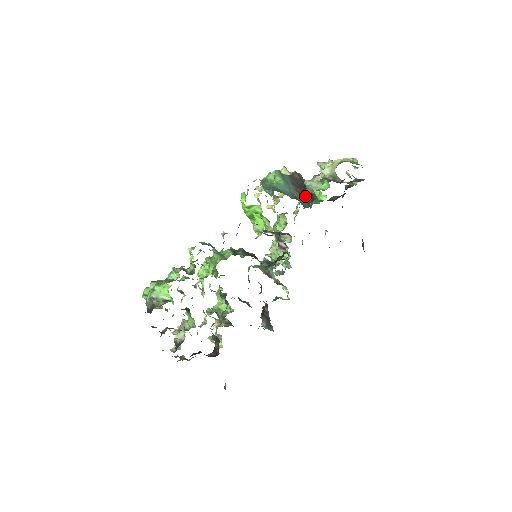
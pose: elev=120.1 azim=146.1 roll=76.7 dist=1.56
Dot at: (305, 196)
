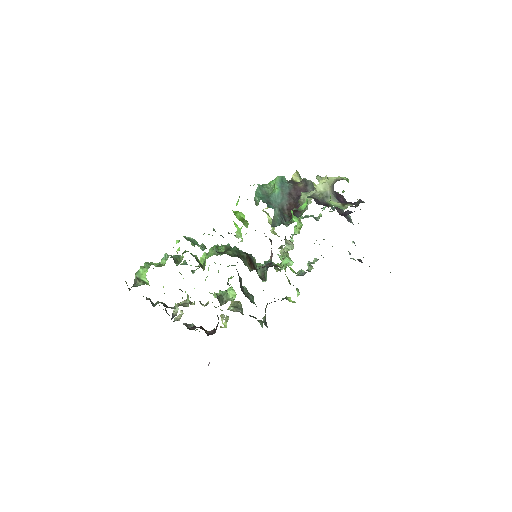
Dot at: (294, 210)
